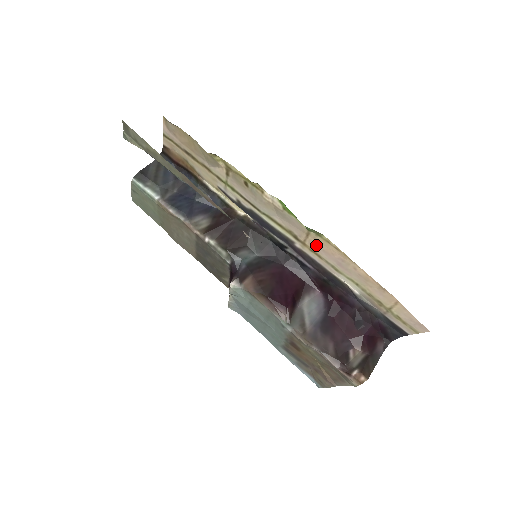
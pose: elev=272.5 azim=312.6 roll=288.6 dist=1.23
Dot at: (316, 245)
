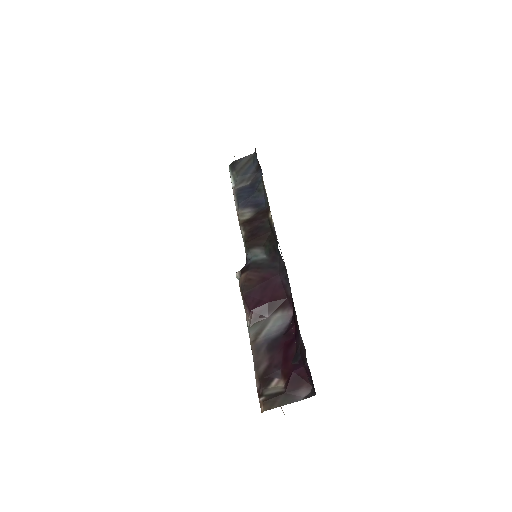
Dot at: occluded
